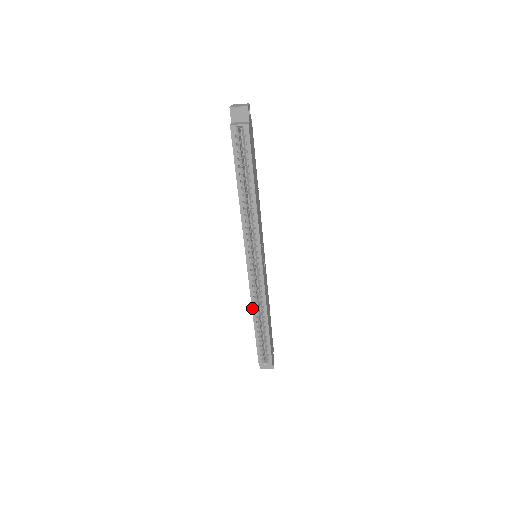
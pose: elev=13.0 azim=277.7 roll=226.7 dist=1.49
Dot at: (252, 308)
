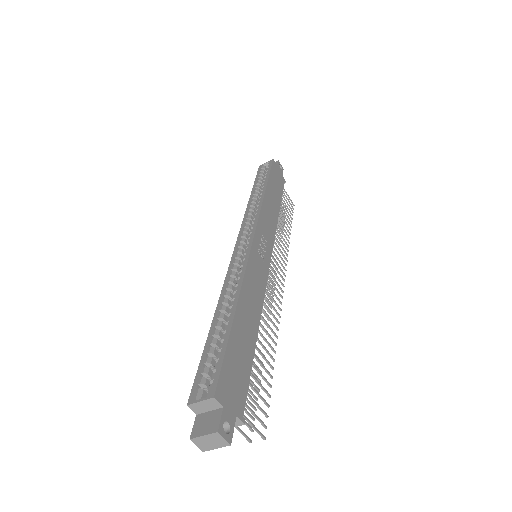
Dot at: (221, 293)
